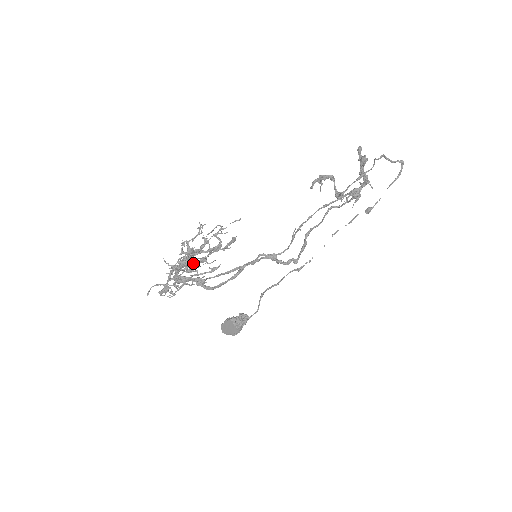
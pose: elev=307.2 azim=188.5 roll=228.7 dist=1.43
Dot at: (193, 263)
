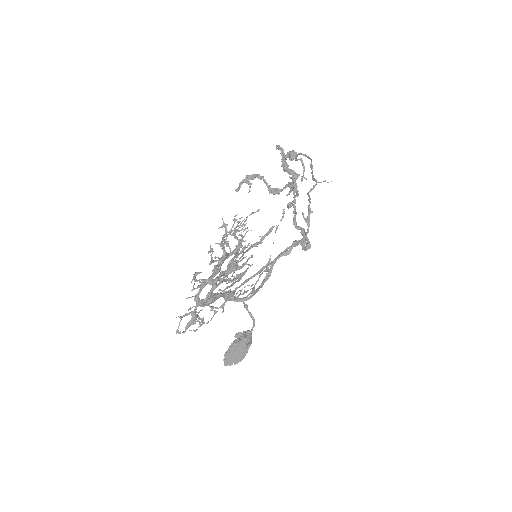
Dot at: (225, 272)
